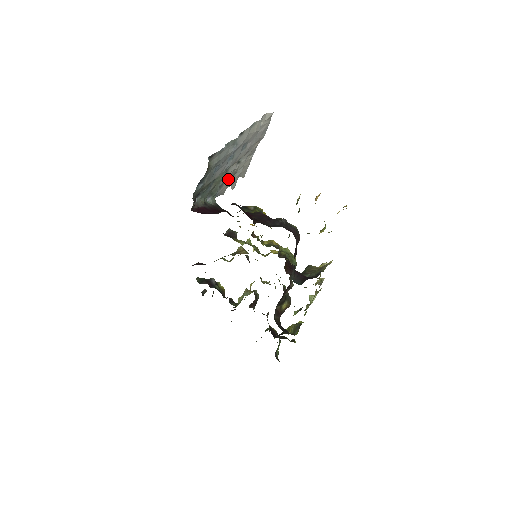
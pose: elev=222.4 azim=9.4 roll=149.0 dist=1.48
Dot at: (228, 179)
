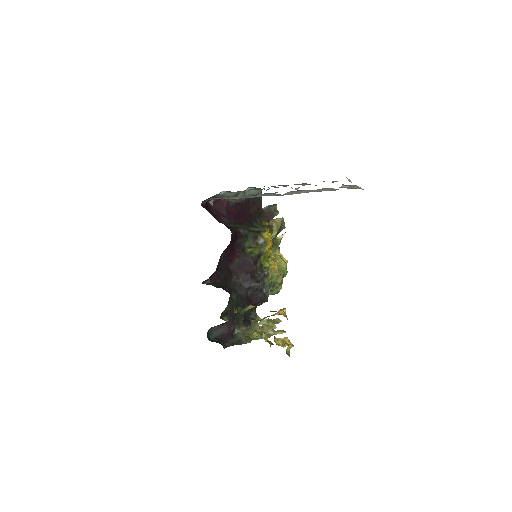
Dot at: occluded
